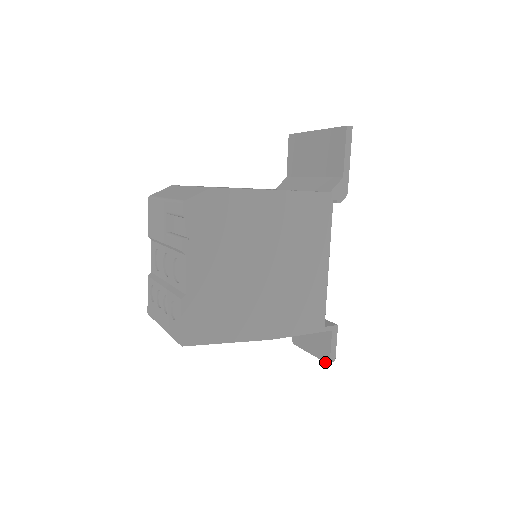
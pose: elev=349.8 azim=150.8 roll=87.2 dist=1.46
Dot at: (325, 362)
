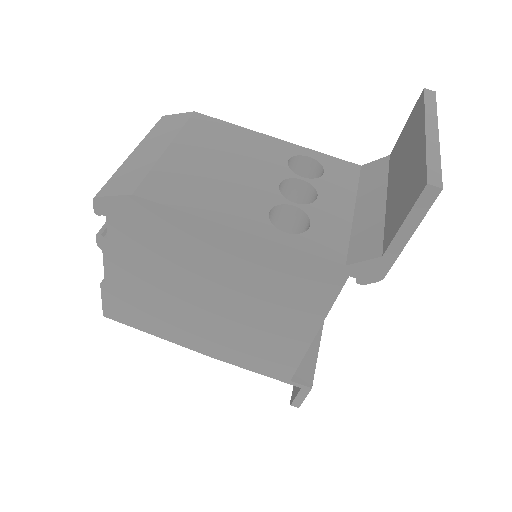
Dot at: (290, 400)
